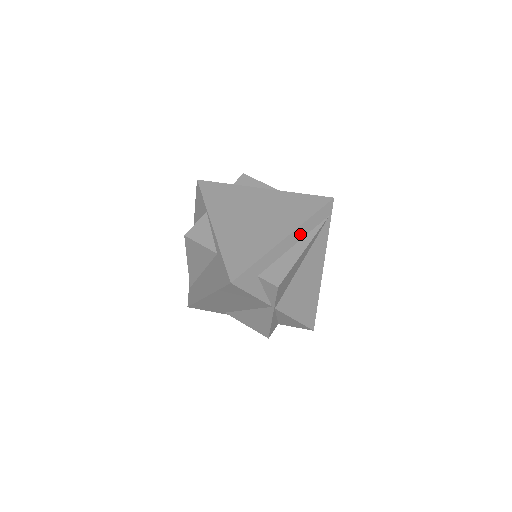
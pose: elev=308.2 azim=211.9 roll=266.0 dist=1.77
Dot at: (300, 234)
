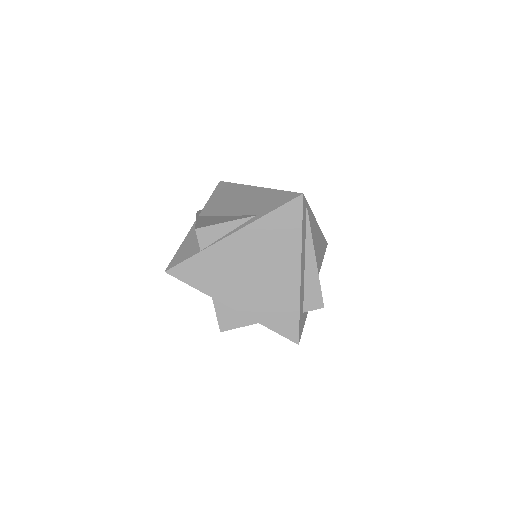
Dot at: (303, 253)
